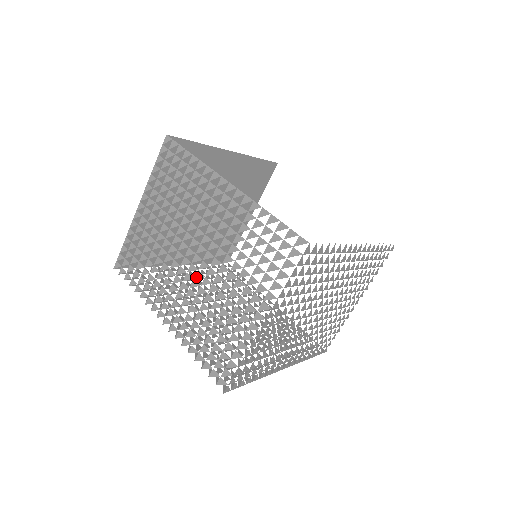
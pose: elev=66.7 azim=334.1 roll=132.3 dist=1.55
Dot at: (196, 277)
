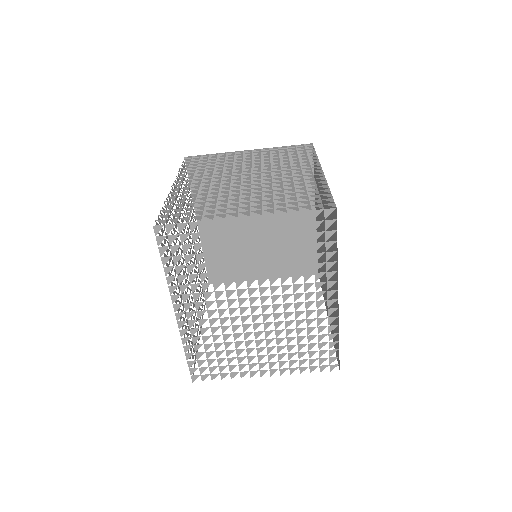
Dot at: (234, 183)
